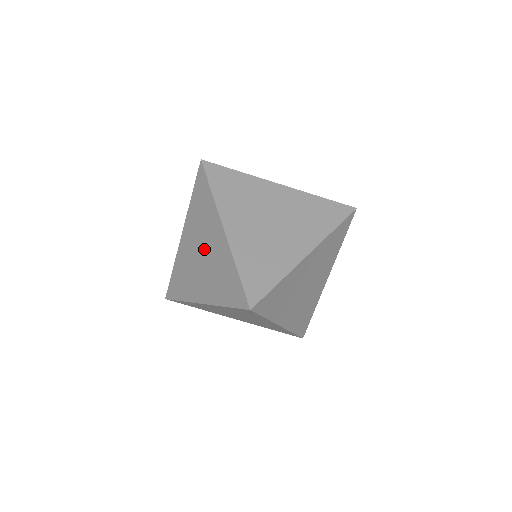
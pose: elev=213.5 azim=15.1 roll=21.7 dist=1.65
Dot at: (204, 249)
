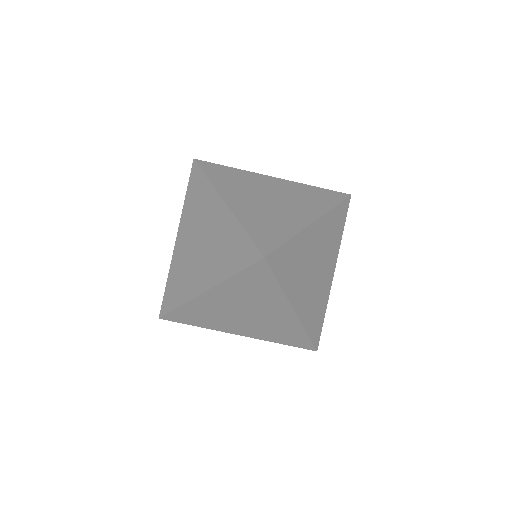
Dot at: (253, 313)
